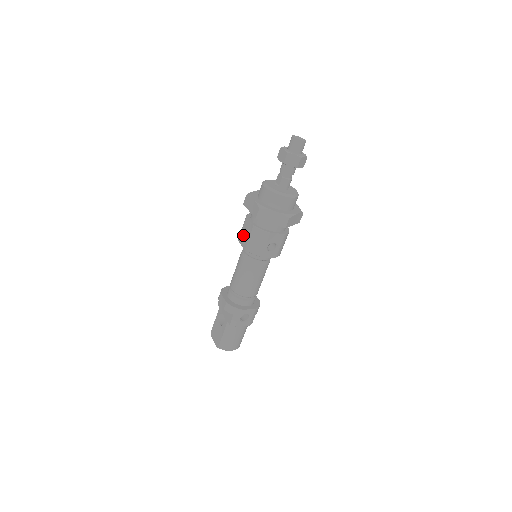
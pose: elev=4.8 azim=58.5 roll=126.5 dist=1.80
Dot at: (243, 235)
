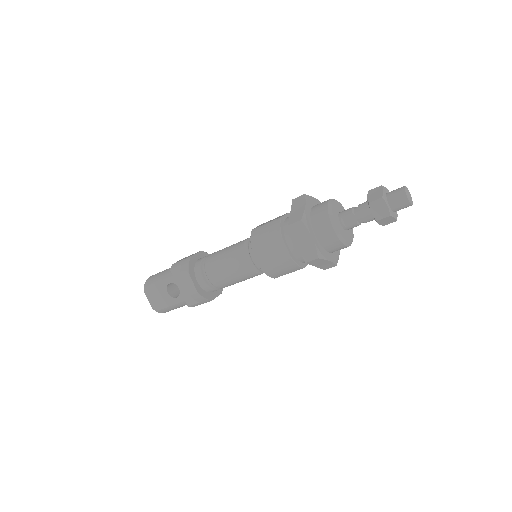
Dot at: (265, 252)
